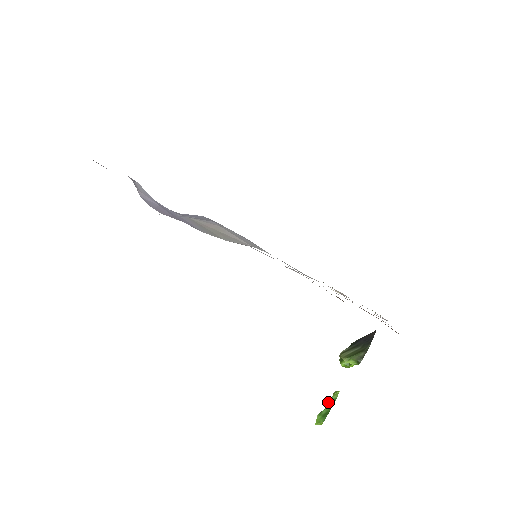
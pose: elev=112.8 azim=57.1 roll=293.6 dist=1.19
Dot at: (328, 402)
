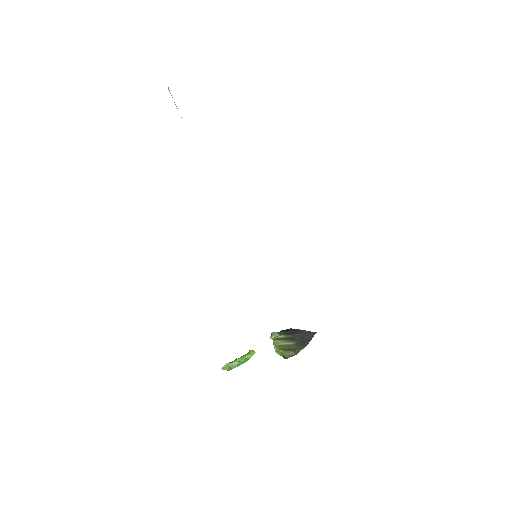
Dot at: (241, 357)
